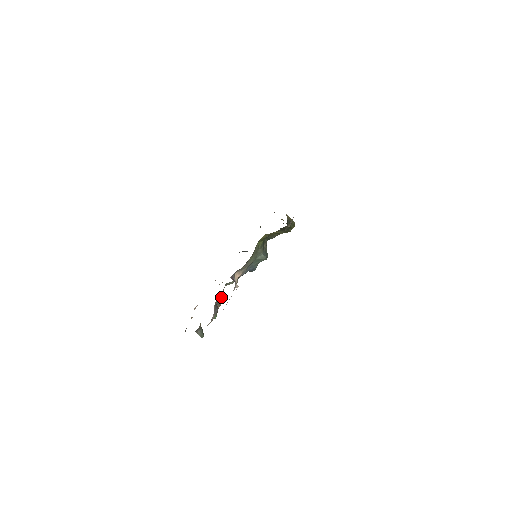
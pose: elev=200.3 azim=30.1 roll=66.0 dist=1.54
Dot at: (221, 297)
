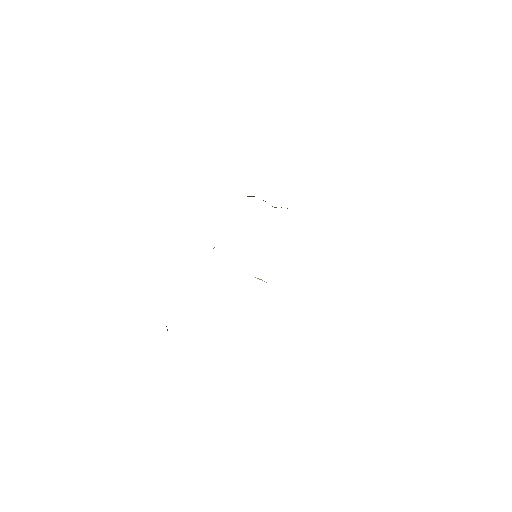
Dot at: occluded
